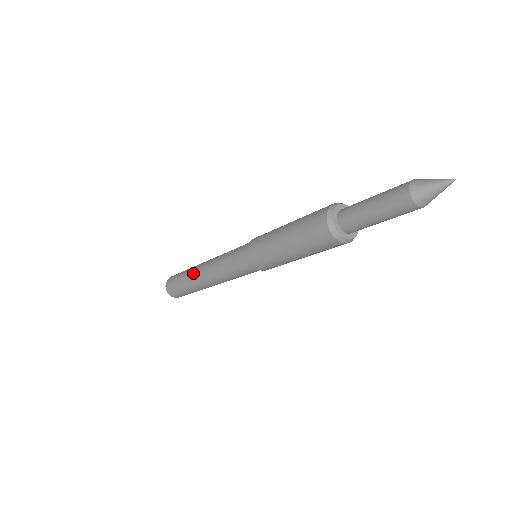
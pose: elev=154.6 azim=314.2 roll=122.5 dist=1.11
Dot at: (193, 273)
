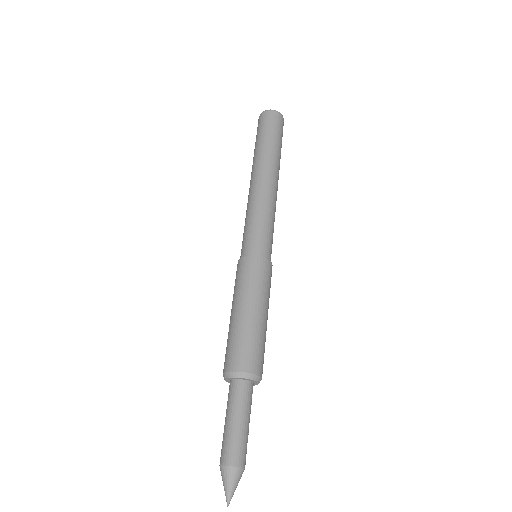
Dot at: (253, 166)
